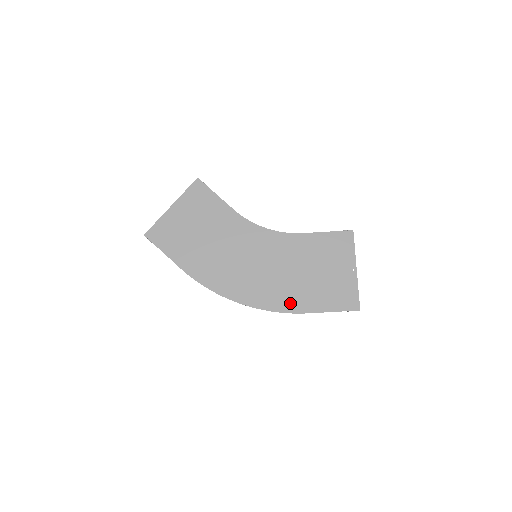
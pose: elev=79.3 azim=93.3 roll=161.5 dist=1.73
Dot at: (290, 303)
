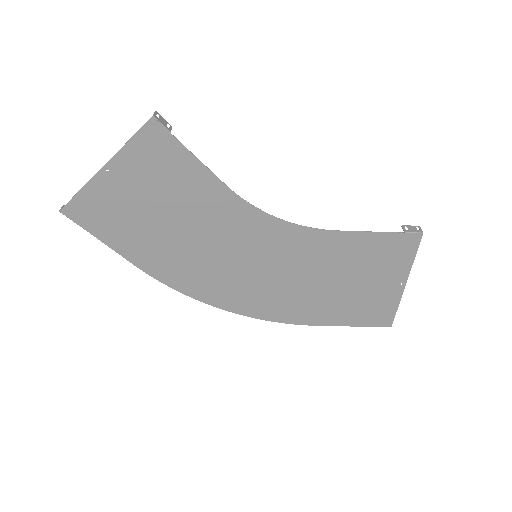
Dot at: (297, 314)
